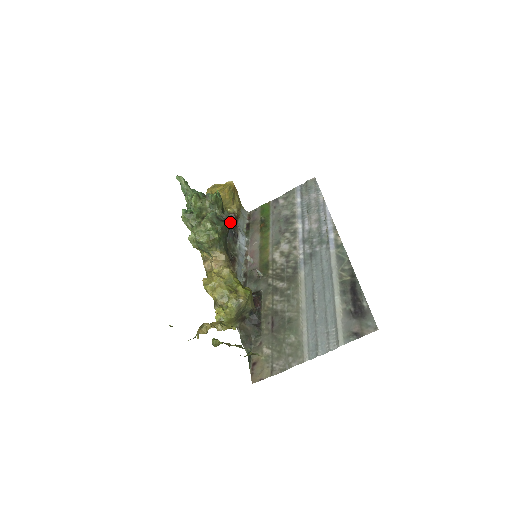
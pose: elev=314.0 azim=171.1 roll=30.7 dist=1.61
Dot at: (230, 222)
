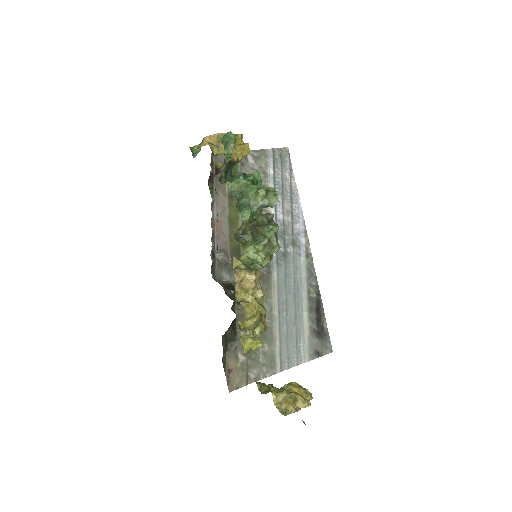
Dot at: occluded
